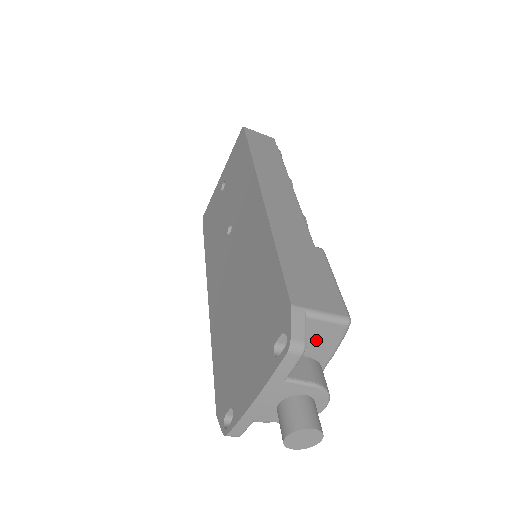
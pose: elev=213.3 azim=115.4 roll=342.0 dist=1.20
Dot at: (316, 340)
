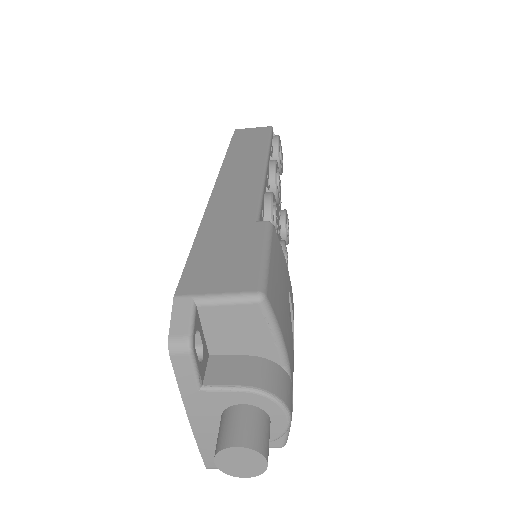
Dot at: (237, 331)
